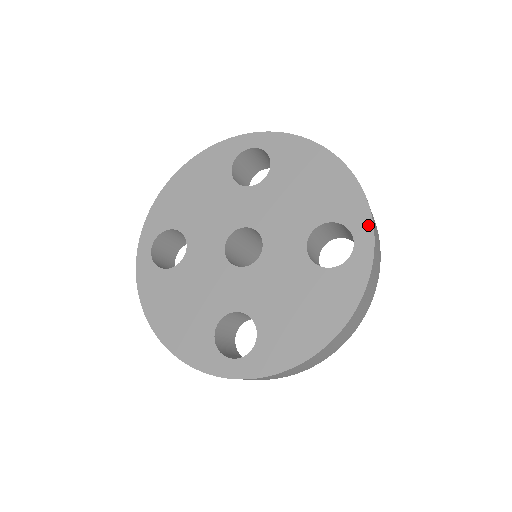
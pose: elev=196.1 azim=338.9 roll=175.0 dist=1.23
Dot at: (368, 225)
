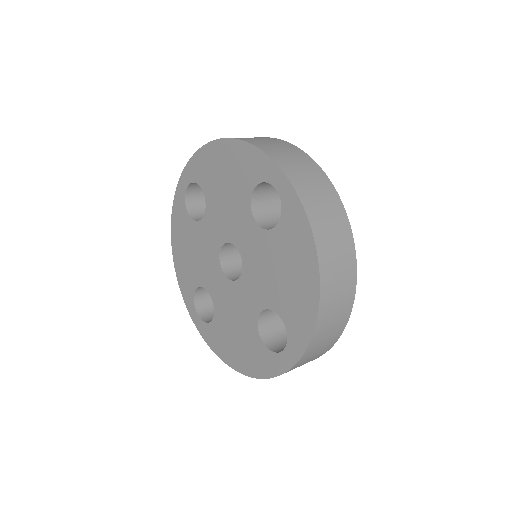
Dot at: (272, 166)
